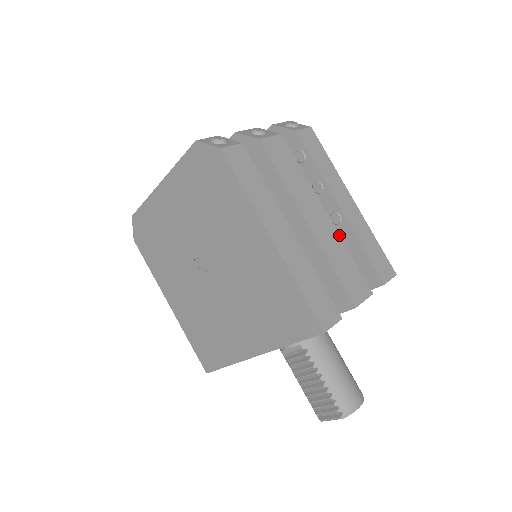
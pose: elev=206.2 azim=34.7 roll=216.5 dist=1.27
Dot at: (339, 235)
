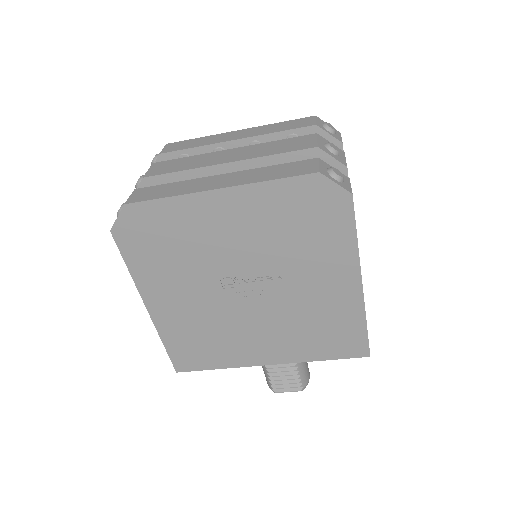
Dot at: occluded
